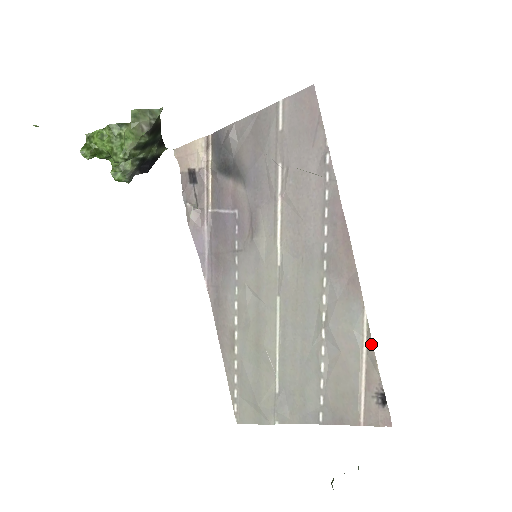
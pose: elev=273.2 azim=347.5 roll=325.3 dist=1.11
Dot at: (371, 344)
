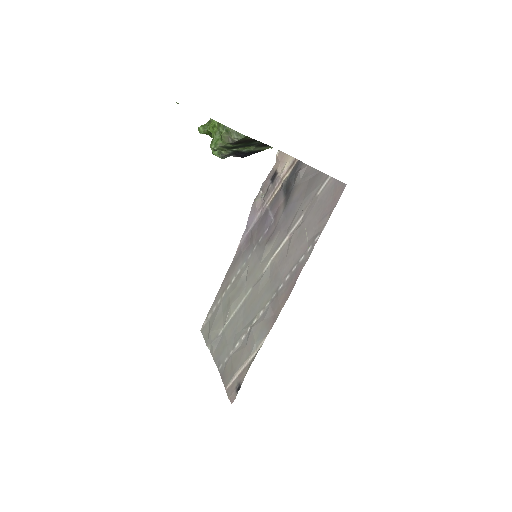
Dot at: occluded
